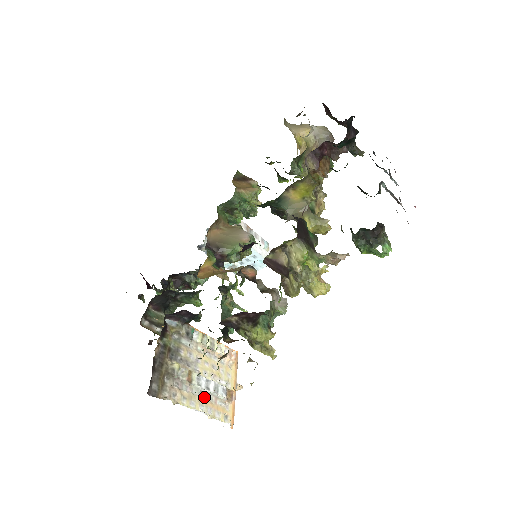
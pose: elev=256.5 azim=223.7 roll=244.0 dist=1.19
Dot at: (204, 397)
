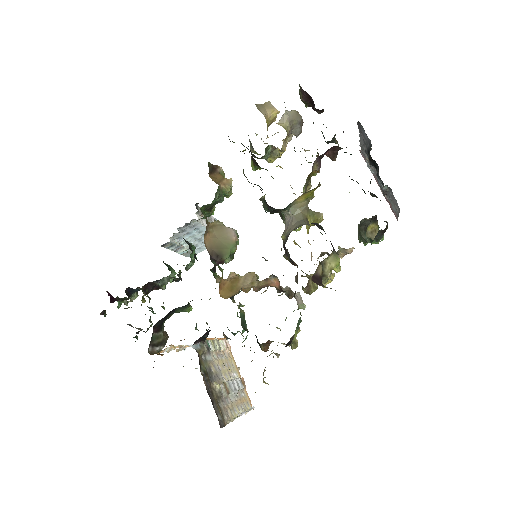
Dot at: (235, 398)
